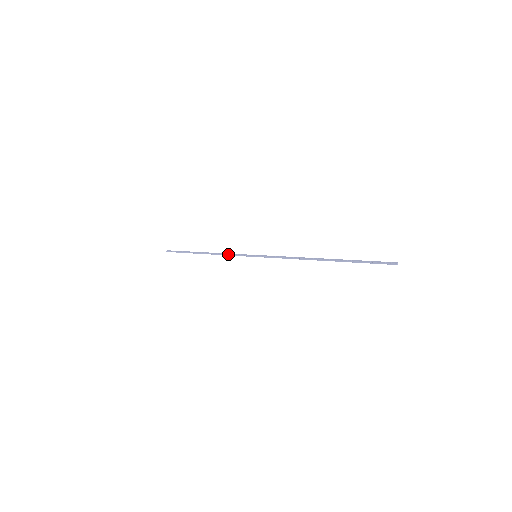
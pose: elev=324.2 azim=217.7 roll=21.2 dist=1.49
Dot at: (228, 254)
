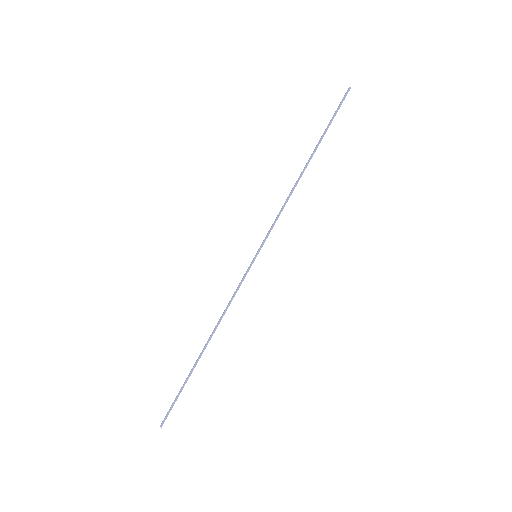
Dot at: (230, 300)
